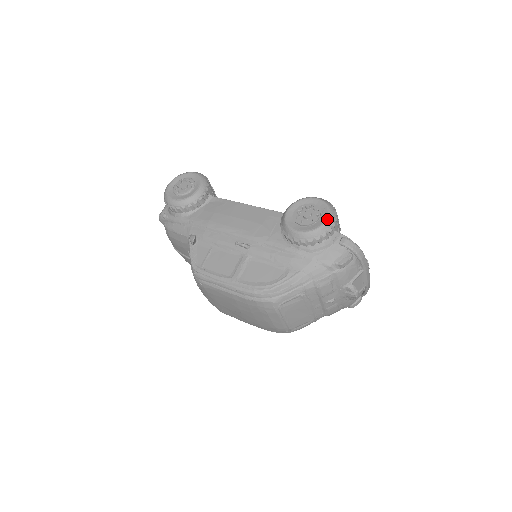
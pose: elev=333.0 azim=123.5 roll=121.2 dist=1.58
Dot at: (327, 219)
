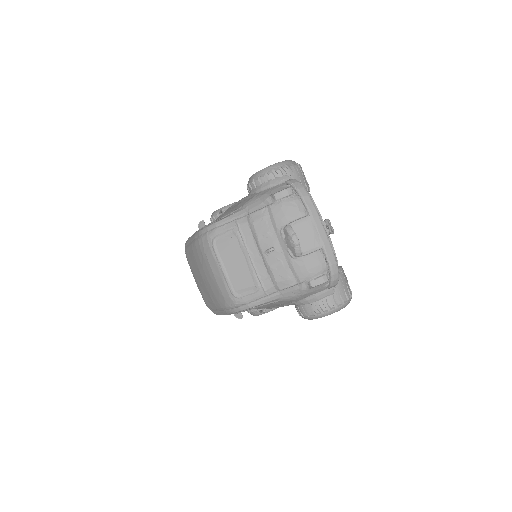
Dot at: (279, 162)
